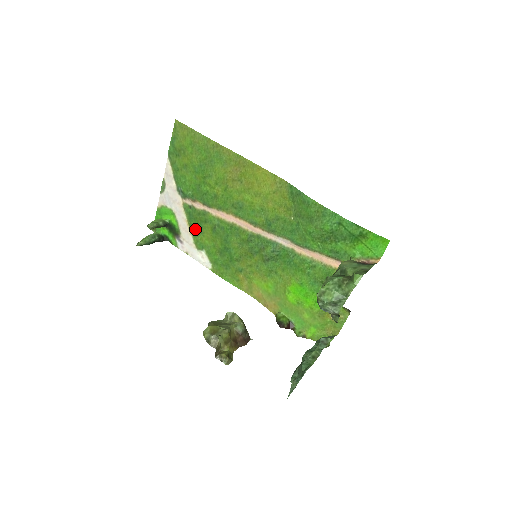
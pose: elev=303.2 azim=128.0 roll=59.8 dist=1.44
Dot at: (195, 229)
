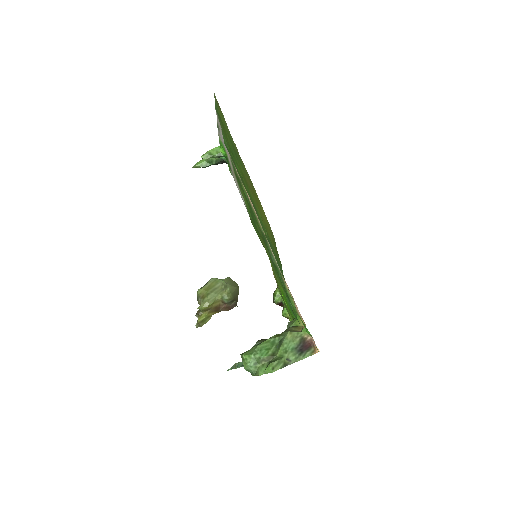
Dot at: (238, 181)
